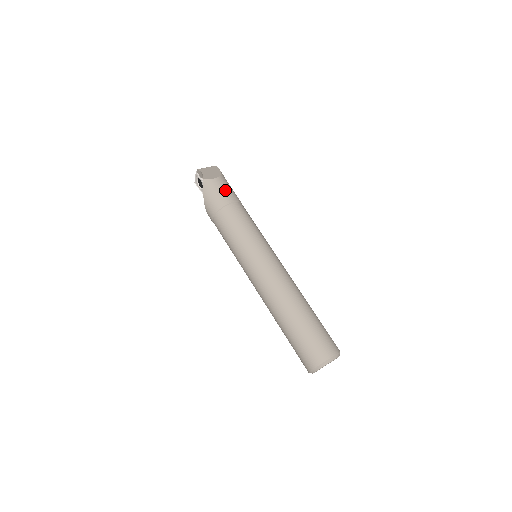
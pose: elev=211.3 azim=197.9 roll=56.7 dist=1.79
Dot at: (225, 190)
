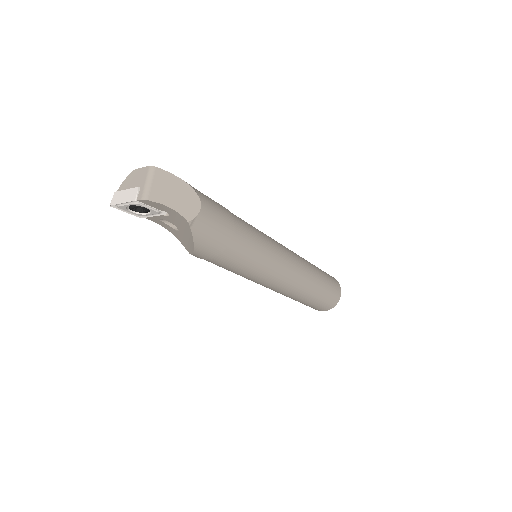
Dot at: (219, 214)
